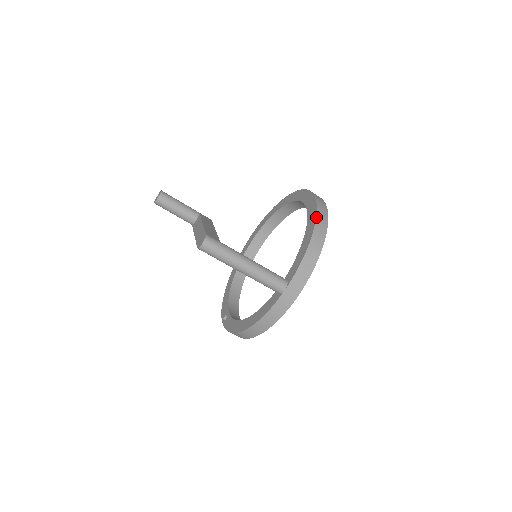
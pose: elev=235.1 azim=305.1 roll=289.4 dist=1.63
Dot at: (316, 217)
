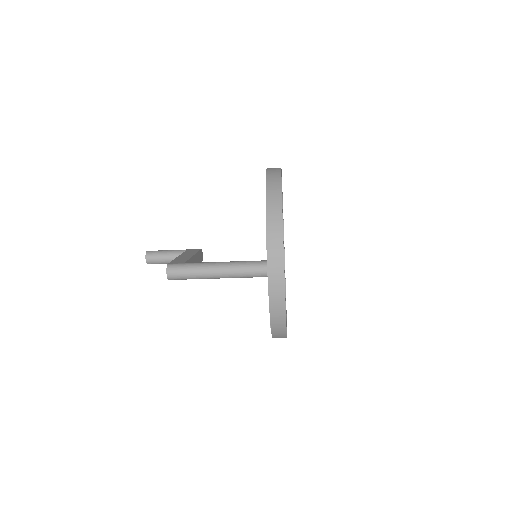
Dot at: occluded
